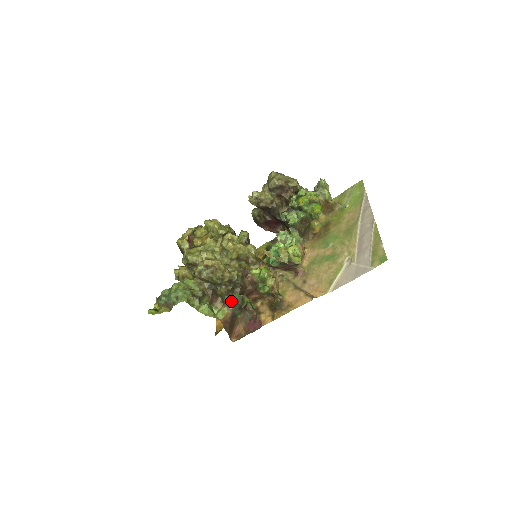
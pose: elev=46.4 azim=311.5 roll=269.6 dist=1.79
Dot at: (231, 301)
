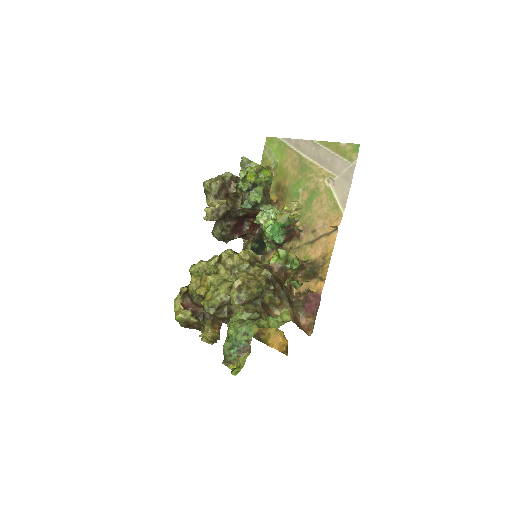
Dot at: (282, 299)
